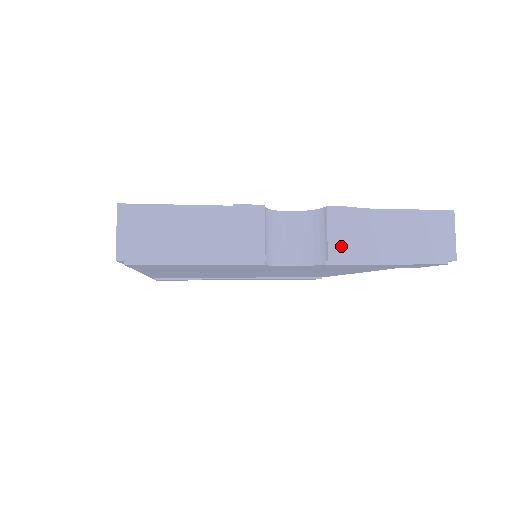
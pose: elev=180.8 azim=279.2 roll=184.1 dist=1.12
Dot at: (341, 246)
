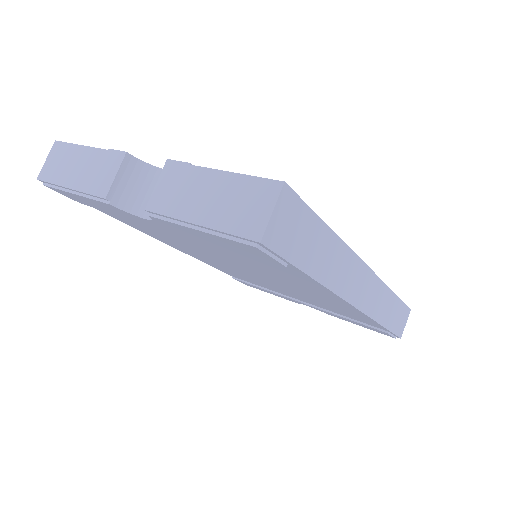
Dot at: (160, 198)
